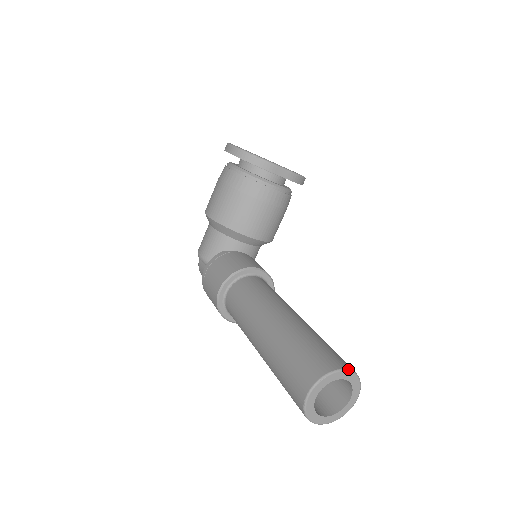
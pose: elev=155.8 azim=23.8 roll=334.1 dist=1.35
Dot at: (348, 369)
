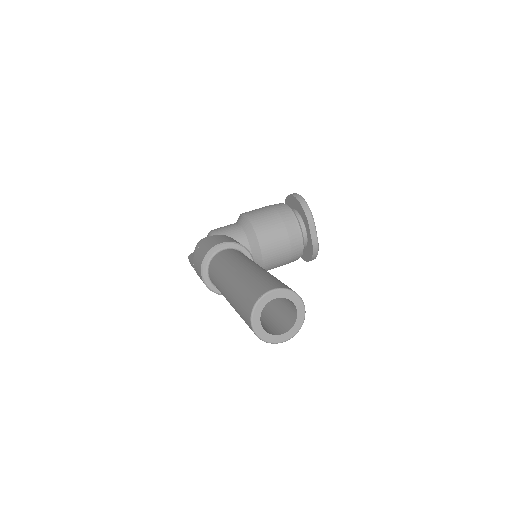
Dot at: occluded
